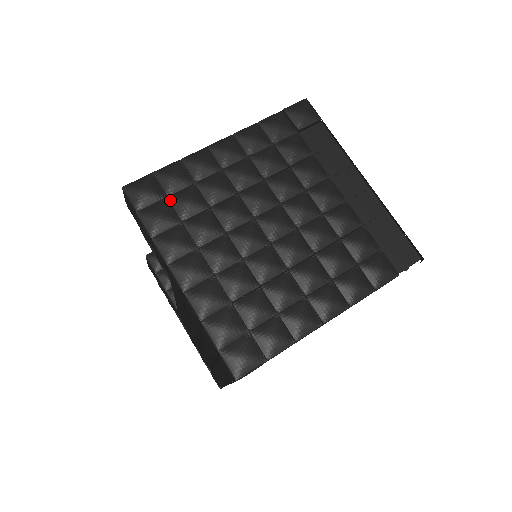
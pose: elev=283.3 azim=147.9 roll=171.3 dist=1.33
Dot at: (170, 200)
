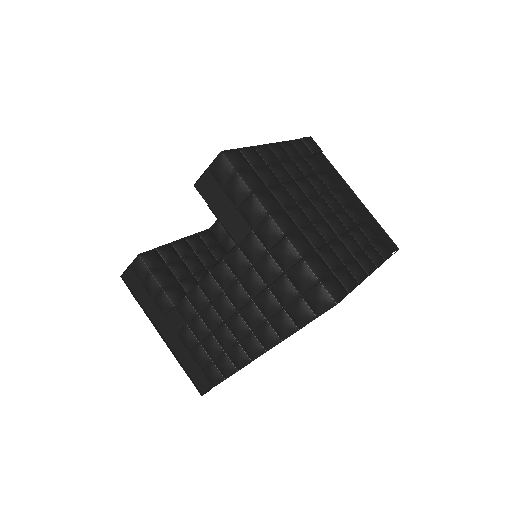
Dot at: (256, 170)
